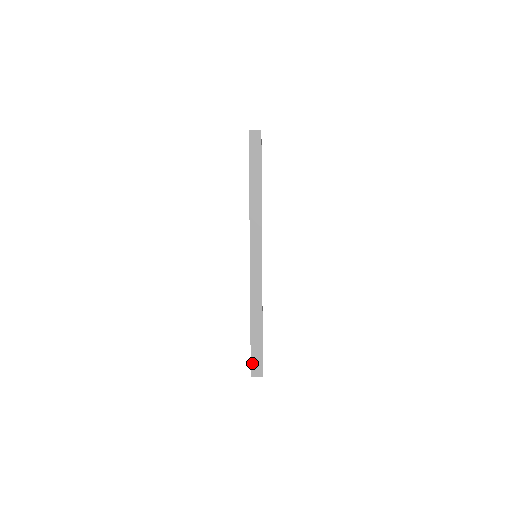
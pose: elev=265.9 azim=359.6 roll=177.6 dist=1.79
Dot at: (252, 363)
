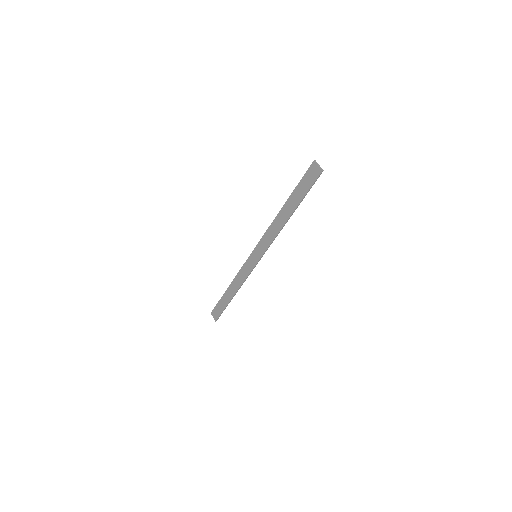
Dot at: (215, 308)
